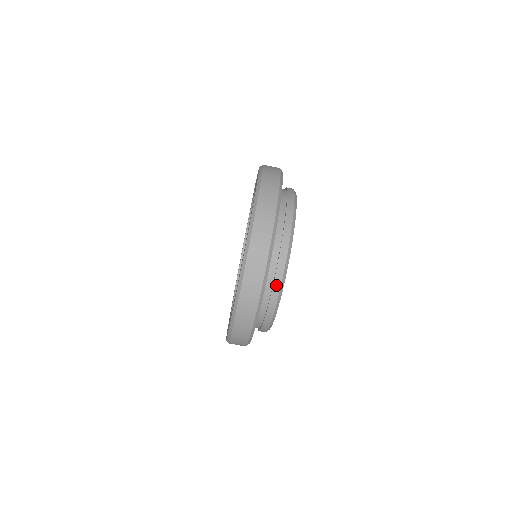
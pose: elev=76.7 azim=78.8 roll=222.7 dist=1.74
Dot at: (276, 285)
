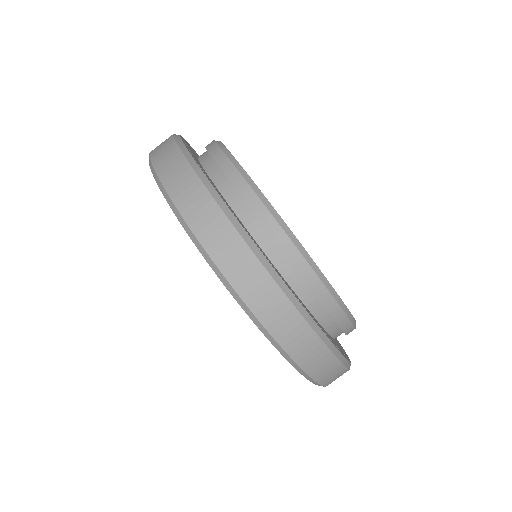
Dot at: (300, 267)
